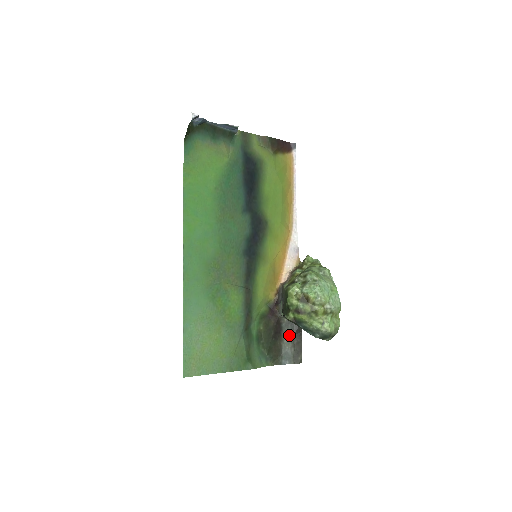
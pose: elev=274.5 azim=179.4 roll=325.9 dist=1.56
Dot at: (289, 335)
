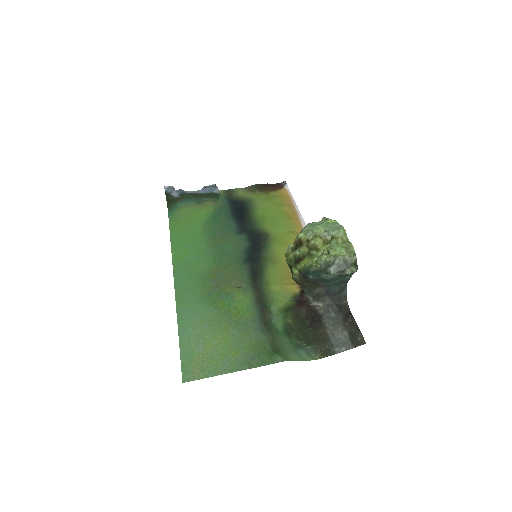
Dot at: (334, 320)
